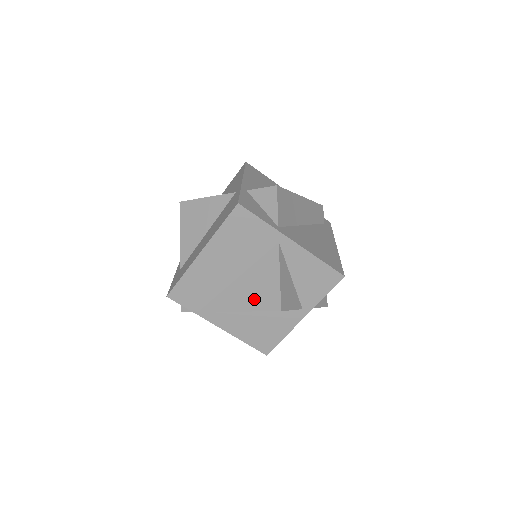
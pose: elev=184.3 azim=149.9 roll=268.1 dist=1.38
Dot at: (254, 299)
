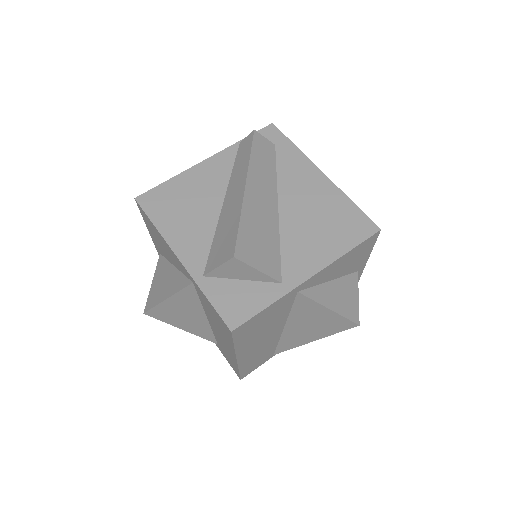
Dot at: (320, 331)
